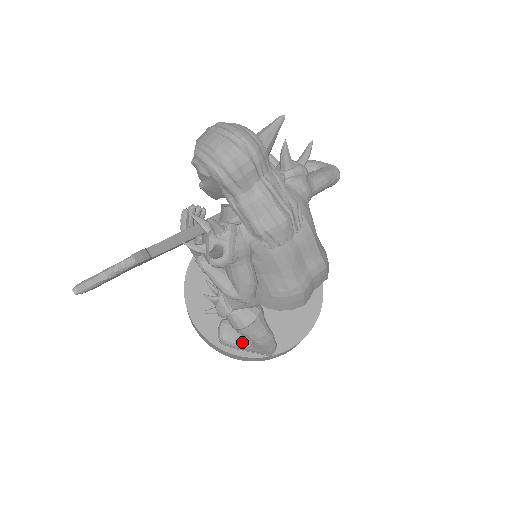
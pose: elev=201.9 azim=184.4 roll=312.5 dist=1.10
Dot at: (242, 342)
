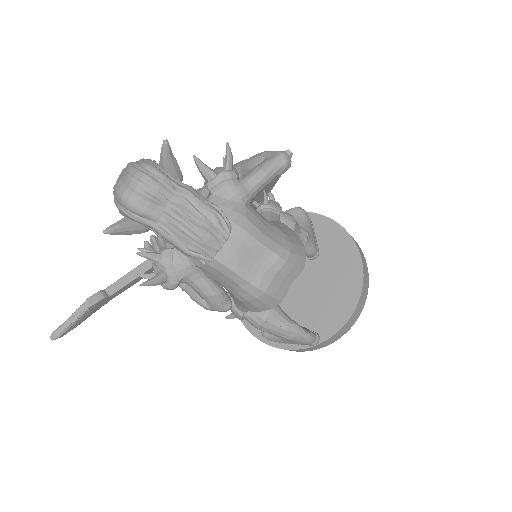
Dot at: (280, 337)
